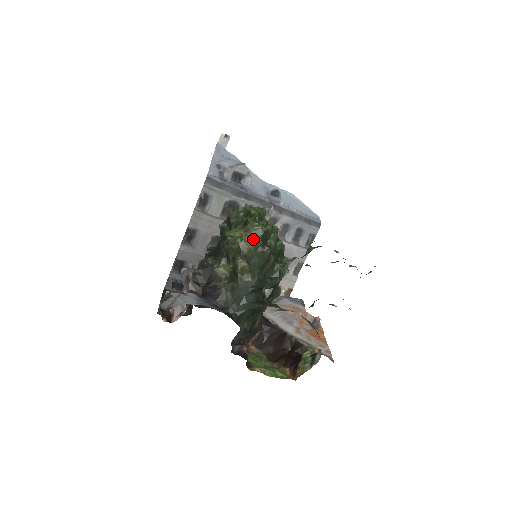
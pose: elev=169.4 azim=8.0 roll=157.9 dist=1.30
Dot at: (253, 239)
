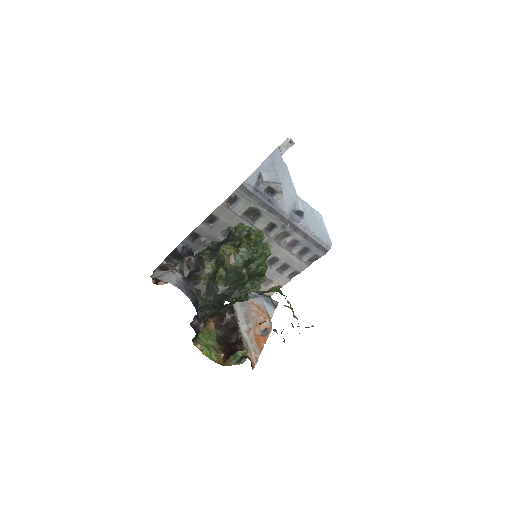
Dot at: (237, 260)
